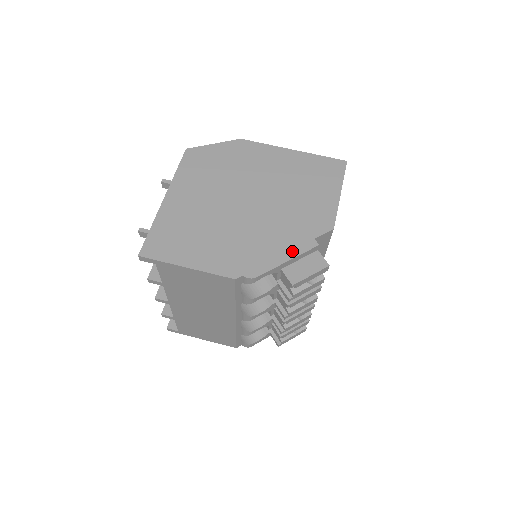
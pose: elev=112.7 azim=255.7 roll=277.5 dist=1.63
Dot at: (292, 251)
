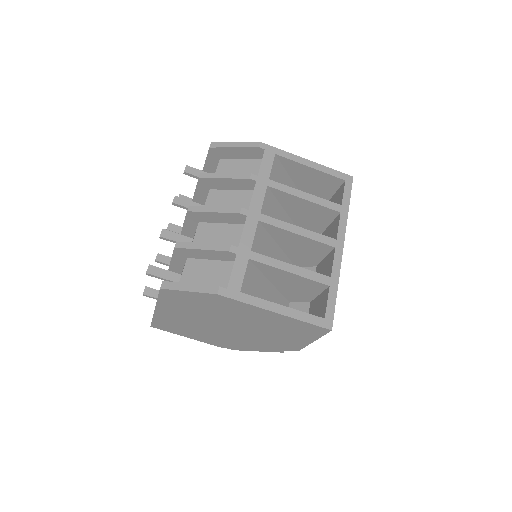
Dot at: (262, 350)
